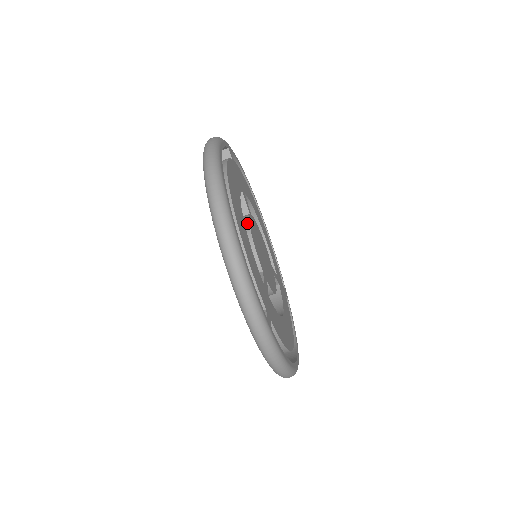
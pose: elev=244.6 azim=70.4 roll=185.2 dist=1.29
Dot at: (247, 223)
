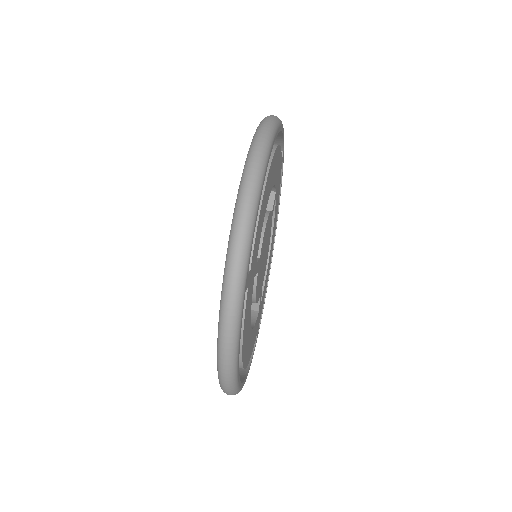
Dot at: (267, 212)
